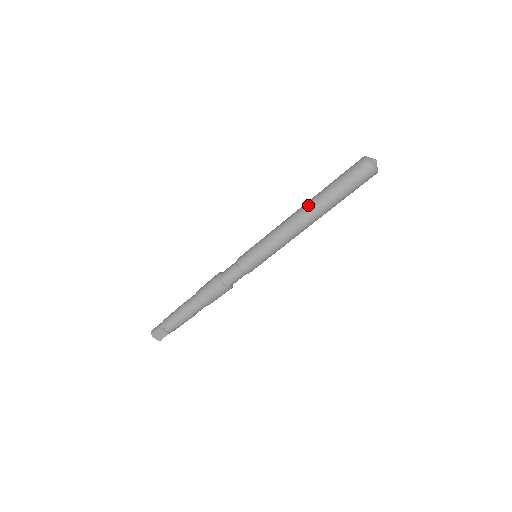
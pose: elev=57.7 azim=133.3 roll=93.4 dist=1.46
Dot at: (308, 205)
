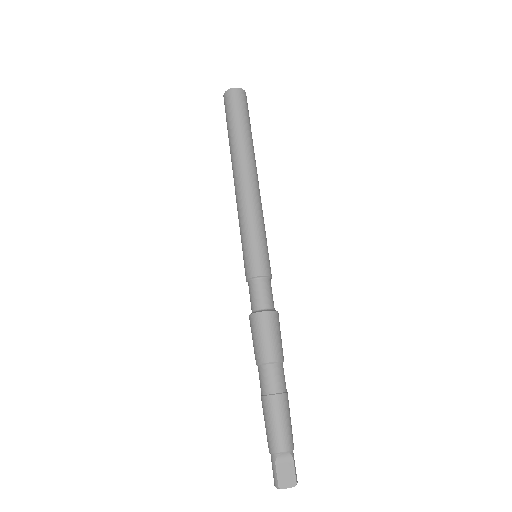
Dot at: (233, 164)
